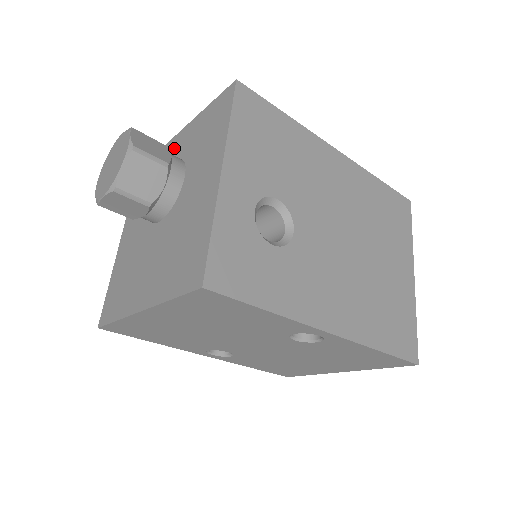
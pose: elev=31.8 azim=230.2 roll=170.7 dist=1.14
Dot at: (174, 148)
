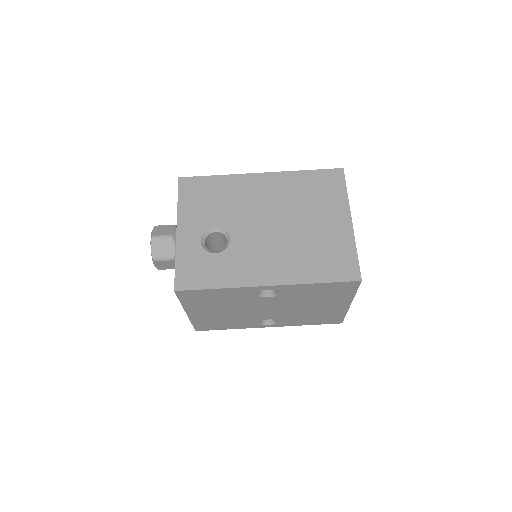
Dot at: occluded
